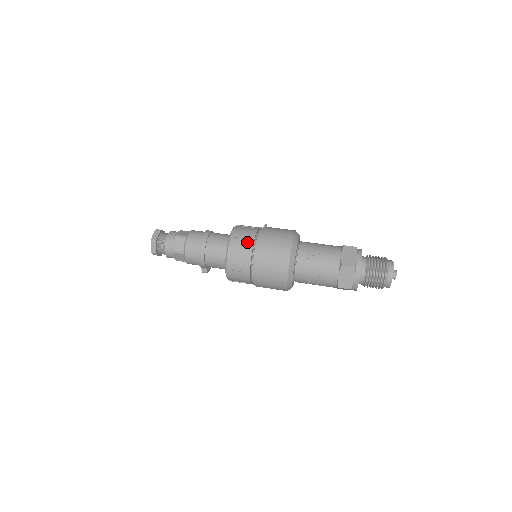
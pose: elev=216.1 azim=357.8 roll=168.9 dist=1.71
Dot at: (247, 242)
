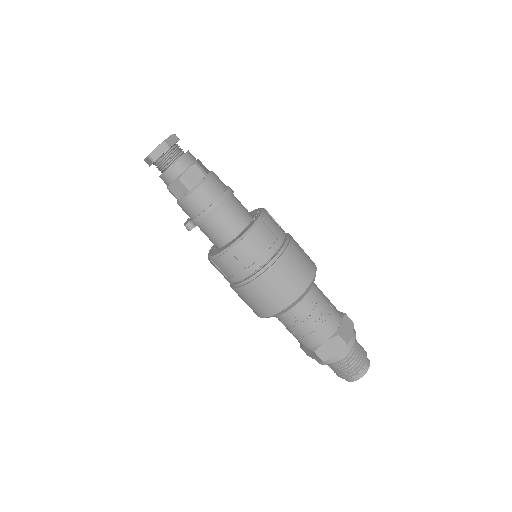
Dot at: (274, 239)
